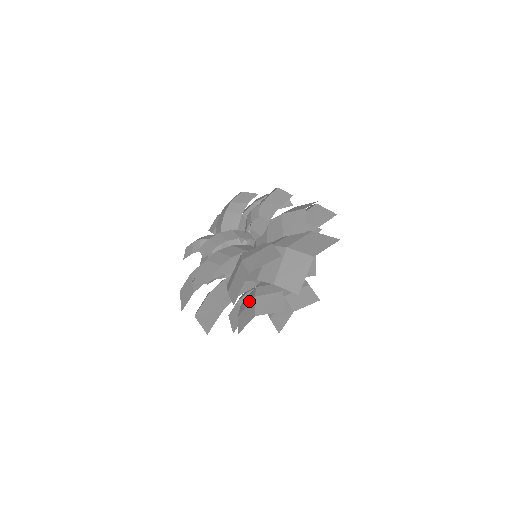
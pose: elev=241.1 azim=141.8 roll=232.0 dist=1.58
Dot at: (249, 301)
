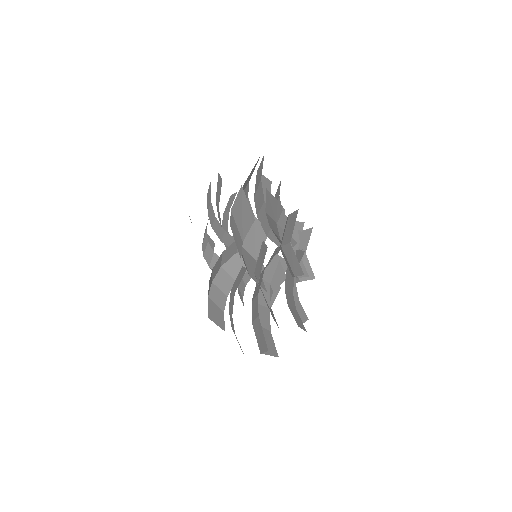
Dot at: occluded
